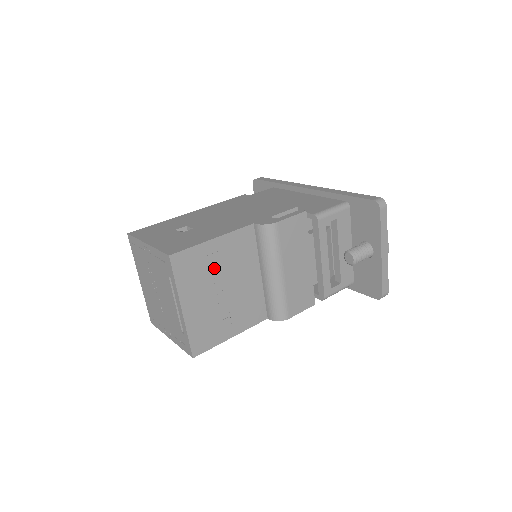
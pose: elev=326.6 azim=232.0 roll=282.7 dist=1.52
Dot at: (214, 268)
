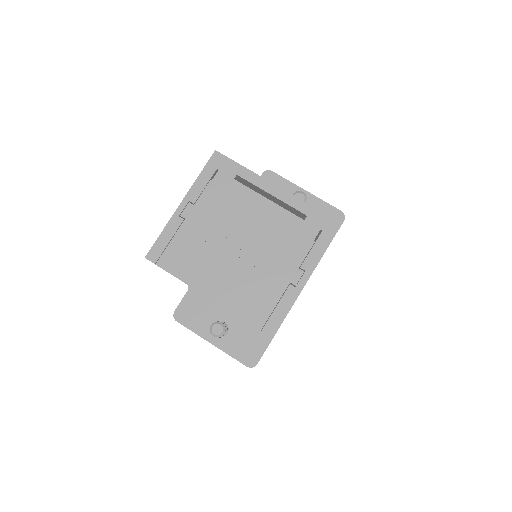
Dot at: occluded
